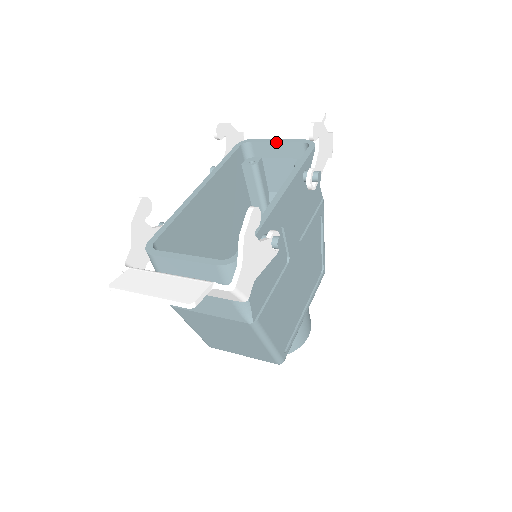
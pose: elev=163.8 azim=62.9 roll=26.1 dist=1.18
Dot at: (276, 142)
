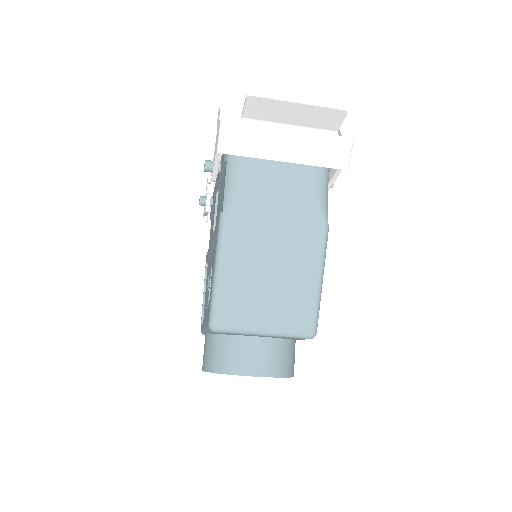
Dot at: occluded
